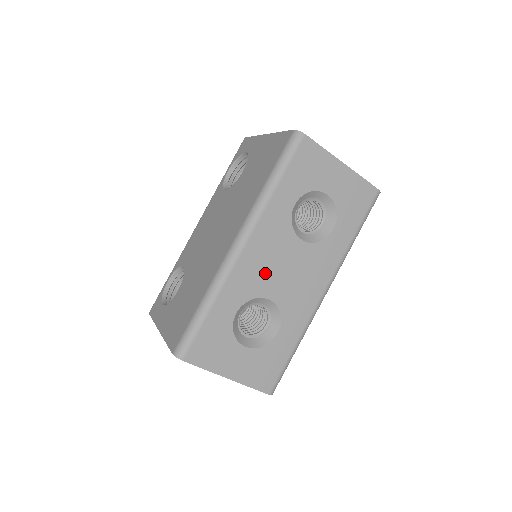
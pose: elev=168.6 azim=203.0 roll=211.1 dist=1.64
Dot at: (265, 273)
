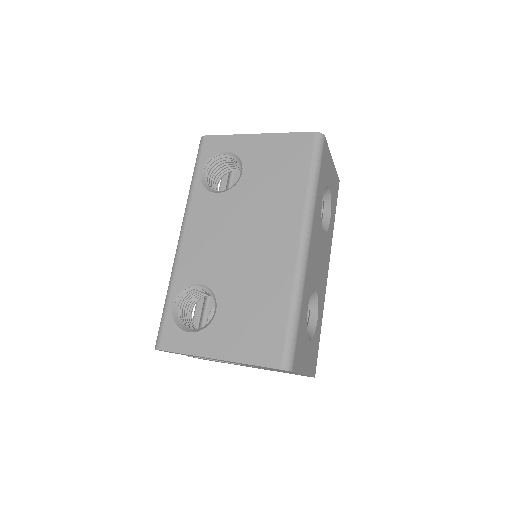
Dot at: (315, 267)
